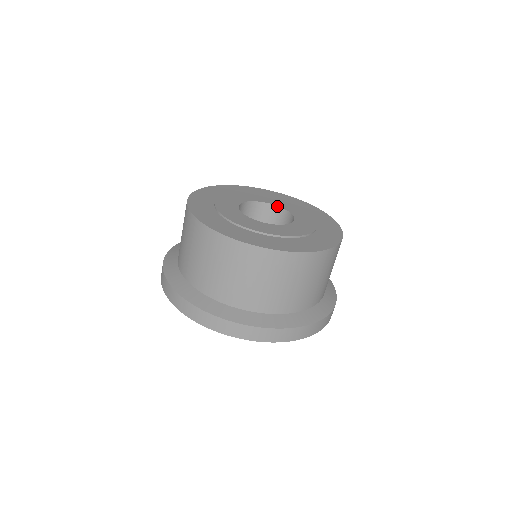
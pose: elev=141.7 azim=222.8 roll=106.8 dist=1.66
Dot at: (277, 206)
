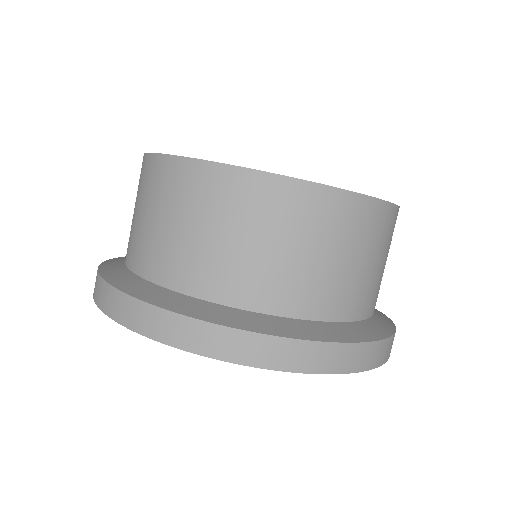
Dot at: occluded
